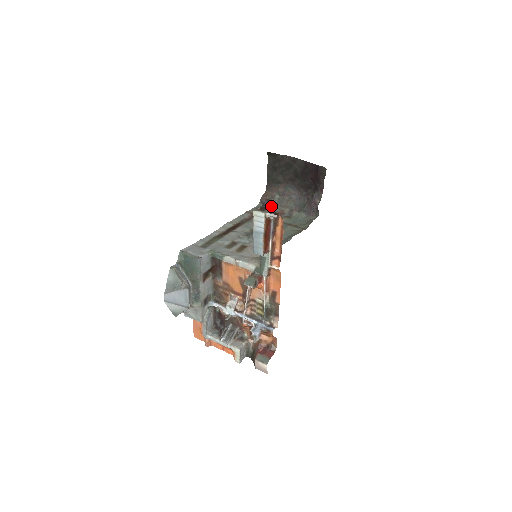
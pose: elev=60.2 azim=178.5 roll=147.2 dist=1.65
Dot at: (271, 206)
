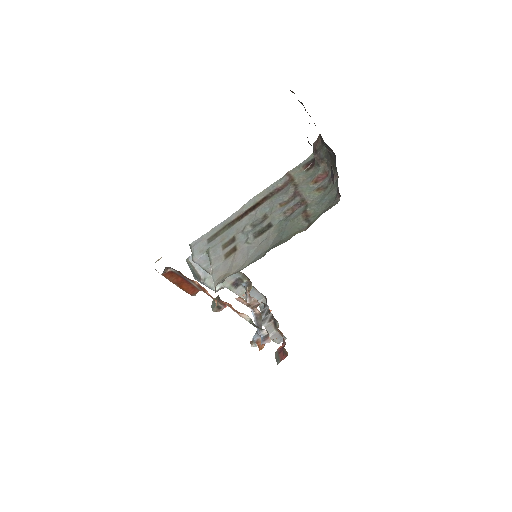
Dot at: (316, 163)
